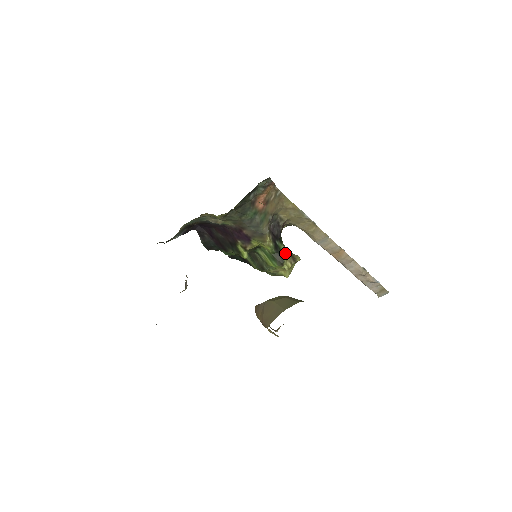
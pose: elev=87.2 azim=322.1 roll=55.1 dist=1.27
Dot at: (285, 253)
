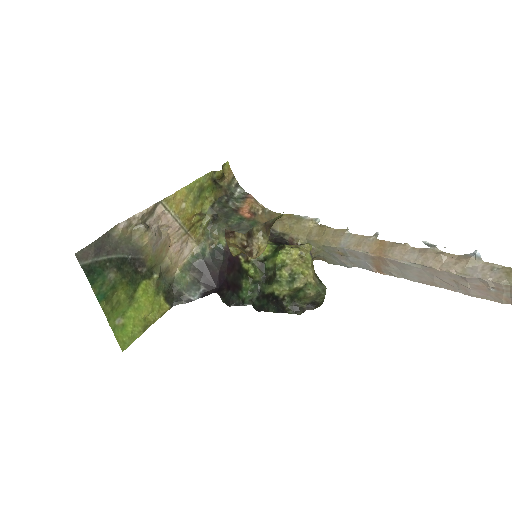
Dot at: occluded
